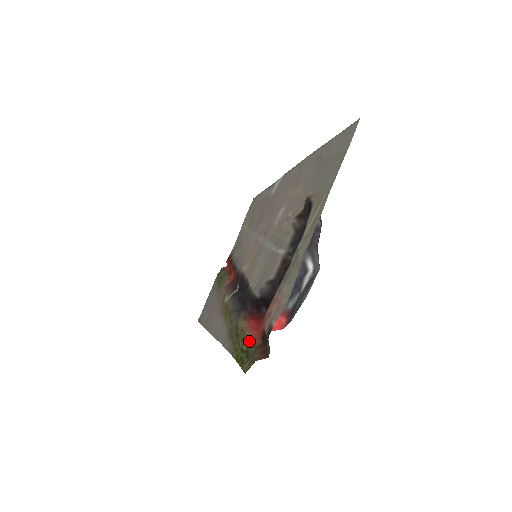
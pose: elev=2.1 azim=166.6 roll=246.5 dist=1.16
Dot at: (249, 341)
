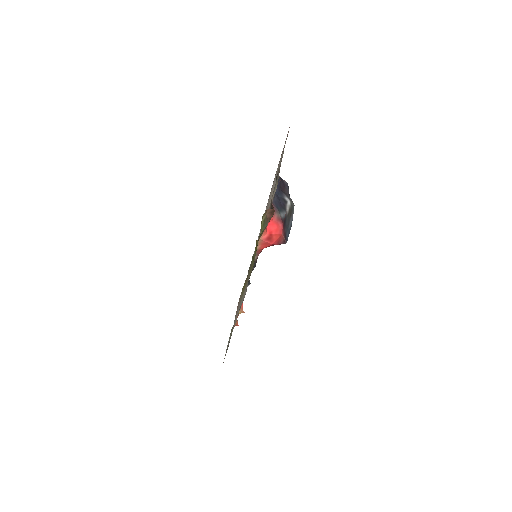
Dot at: (262, 233)
